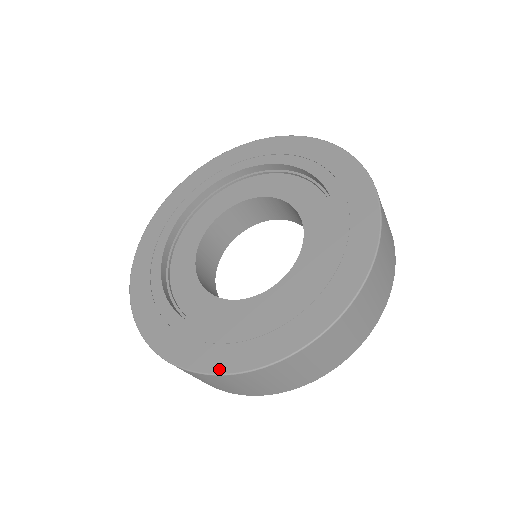
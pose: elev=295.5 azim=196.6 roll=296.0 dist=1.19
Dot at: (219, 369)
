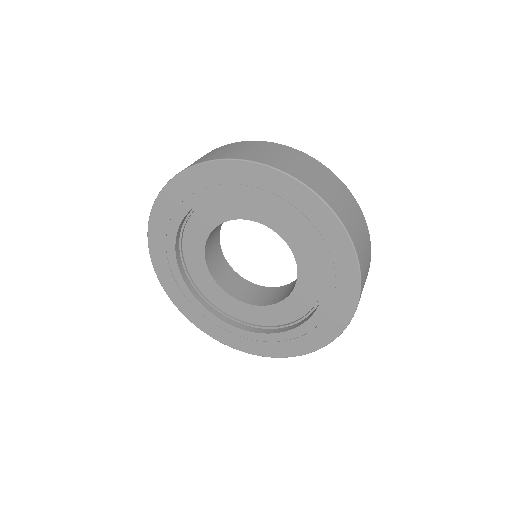
Dot at: (292, 354)
